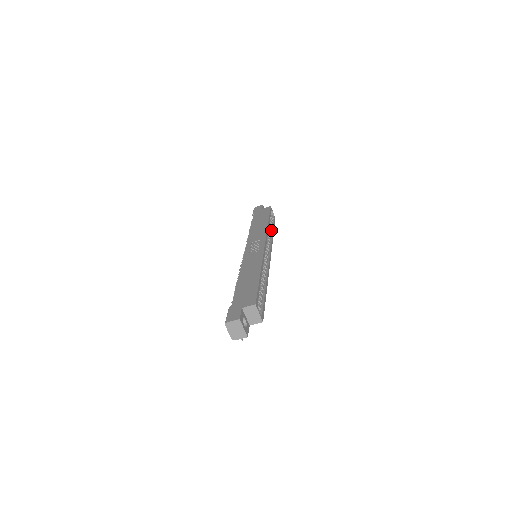
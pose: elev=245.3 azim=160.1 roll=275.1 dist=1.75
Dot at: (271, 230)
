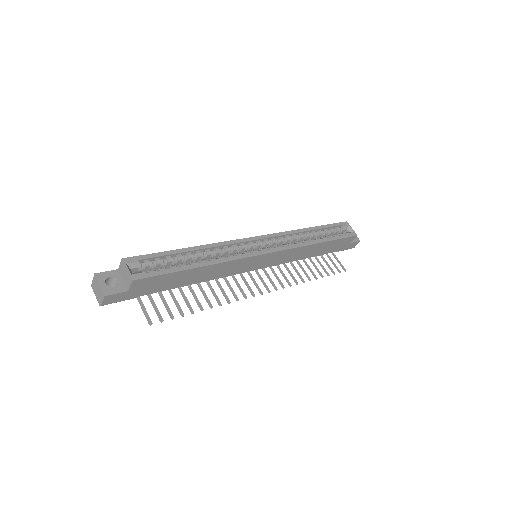
Dot at: (323, 240)
